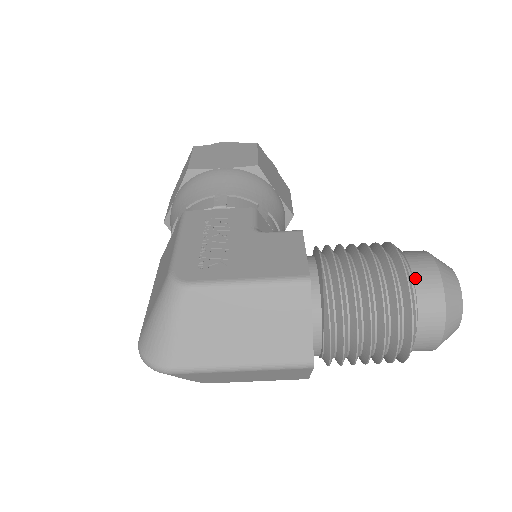
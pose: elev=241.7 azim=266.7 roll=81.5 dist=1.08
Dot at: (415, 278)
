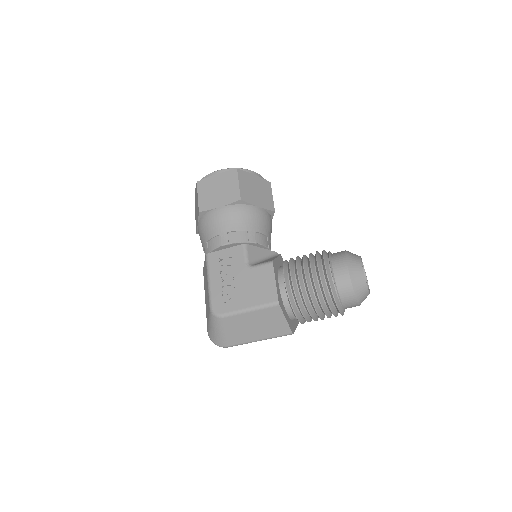
Dot at: (337, 283)
